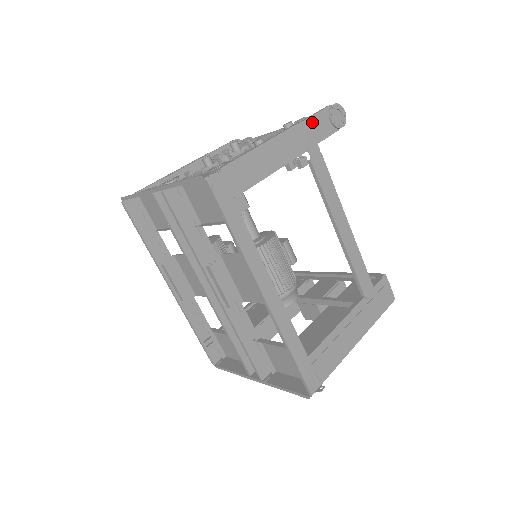
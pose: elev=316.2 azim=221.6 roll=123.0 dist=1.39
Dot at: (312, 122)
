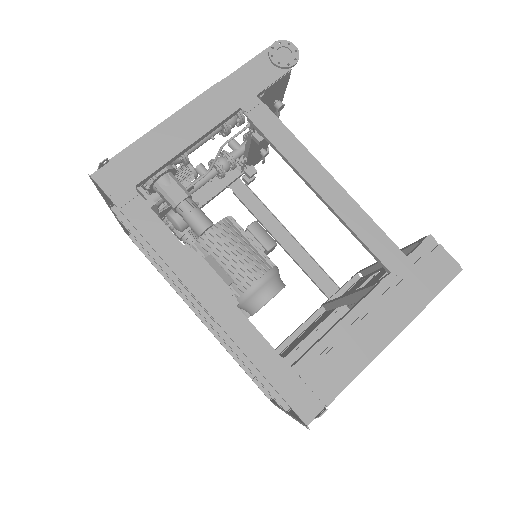
Dot at: (242, 74)
